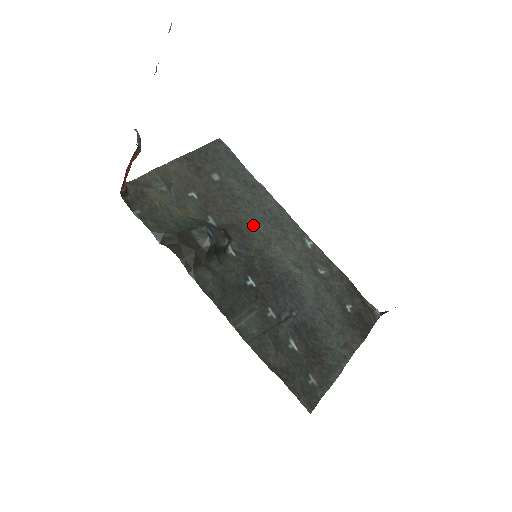
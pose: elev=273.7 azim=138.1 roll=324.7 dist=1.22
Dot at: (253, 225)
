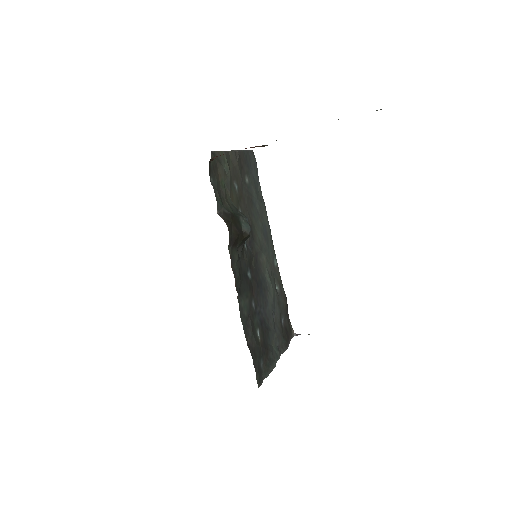
Dot at: (257, 231)
